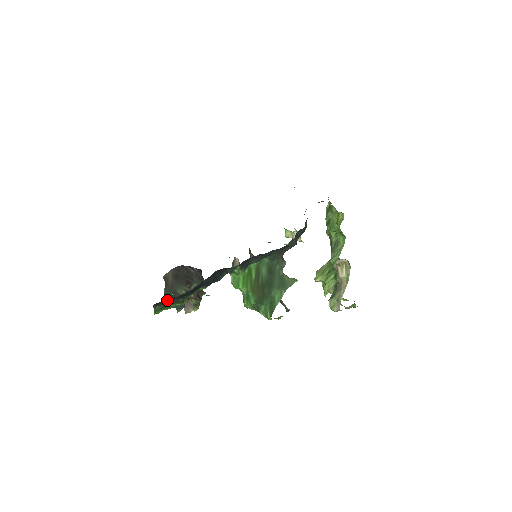
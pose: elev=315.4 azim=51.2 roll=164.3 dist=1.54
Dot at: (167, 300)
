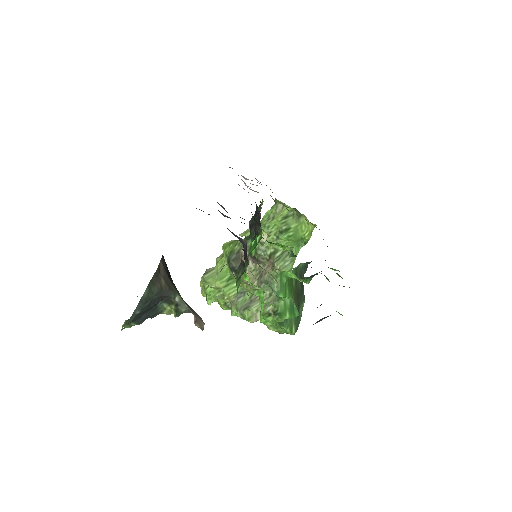
Dot at: occluded
